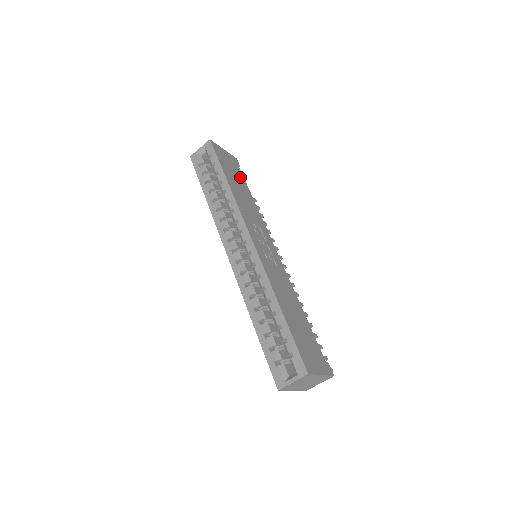
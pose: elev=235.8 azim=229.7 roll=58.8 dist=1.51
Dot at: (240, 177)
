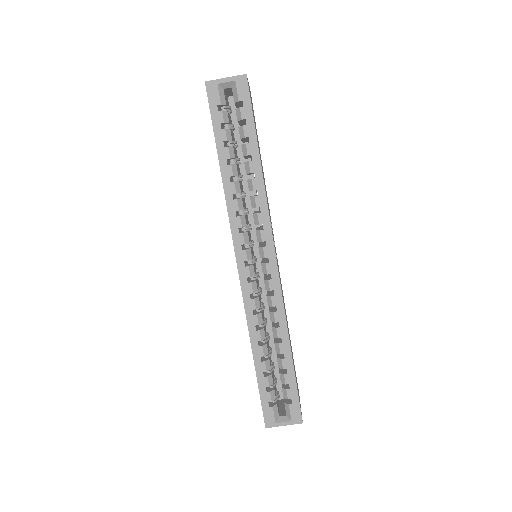
Dot at: occluded
